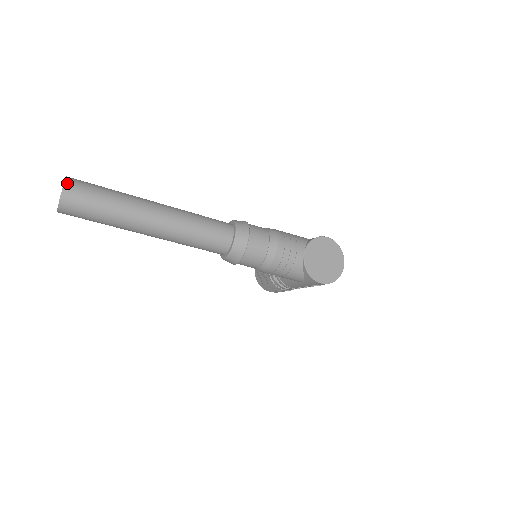
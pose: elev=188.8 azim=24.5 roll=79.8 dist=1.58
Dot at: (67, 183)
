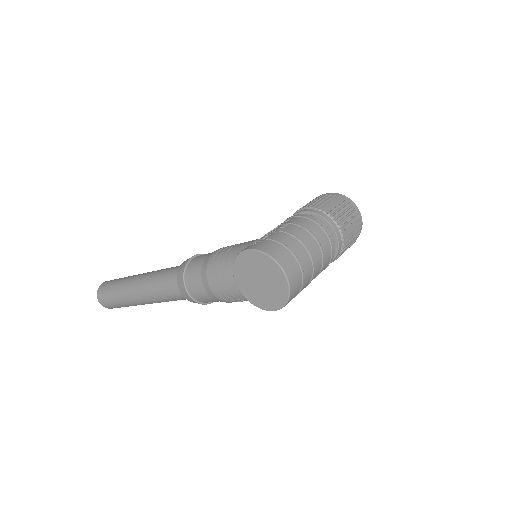
Dot at: (98, 296)
